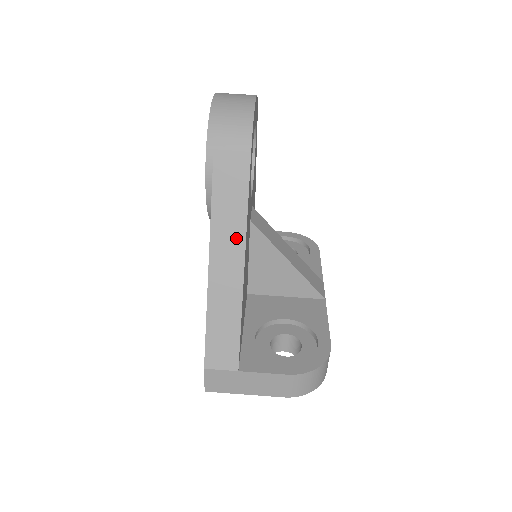
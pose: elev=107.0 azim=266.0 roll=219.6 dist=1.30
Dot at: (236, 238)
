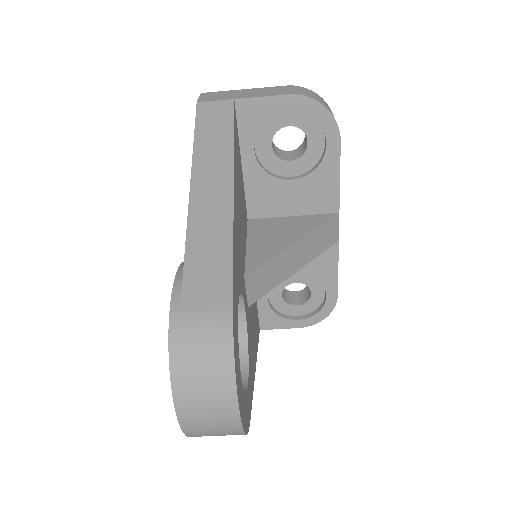
Dot at: occluded
